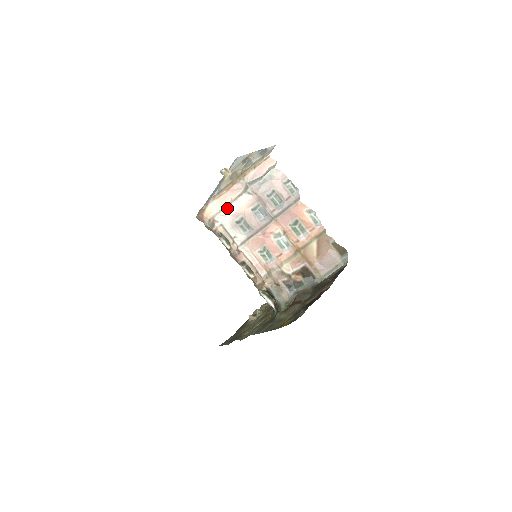
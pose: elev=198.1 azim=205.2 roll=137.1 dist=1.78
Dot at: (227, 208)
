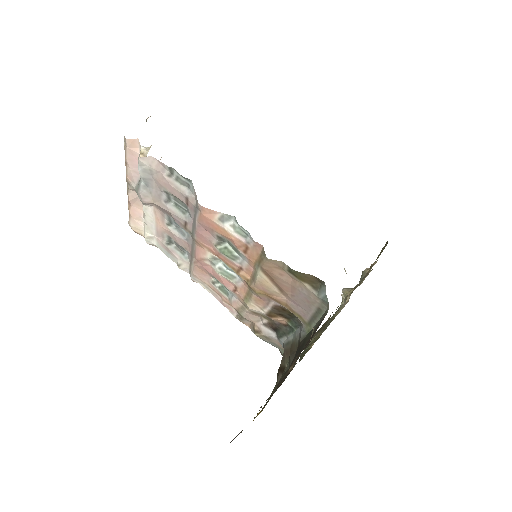
Dot at: (145, 228)
